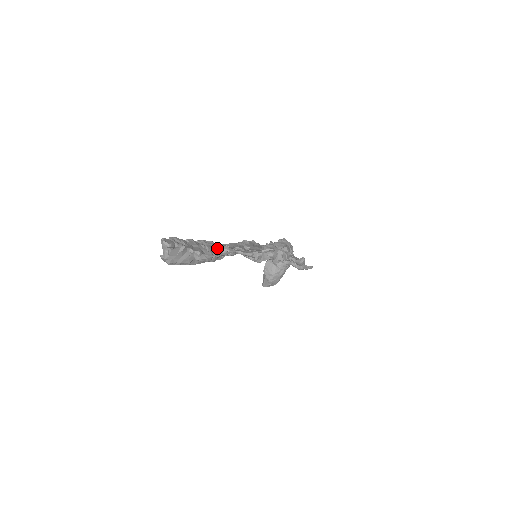
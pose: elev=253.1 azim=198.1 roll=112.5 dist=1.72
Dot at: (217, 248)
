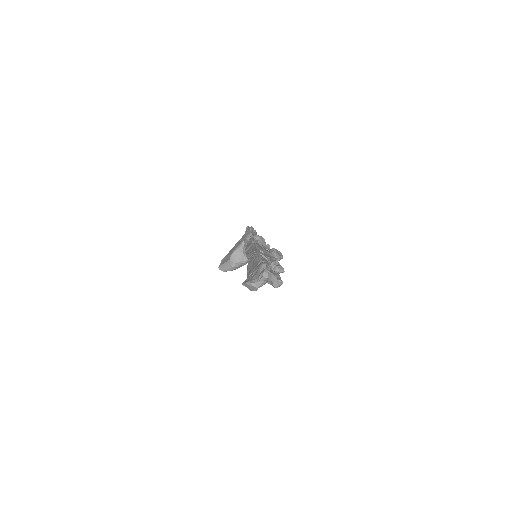
Dot at: (271, 266)
